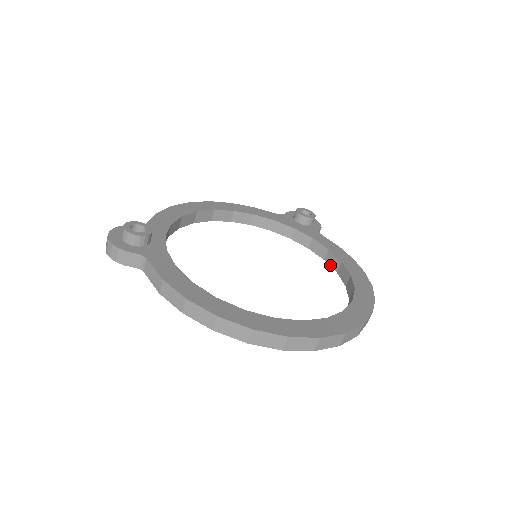
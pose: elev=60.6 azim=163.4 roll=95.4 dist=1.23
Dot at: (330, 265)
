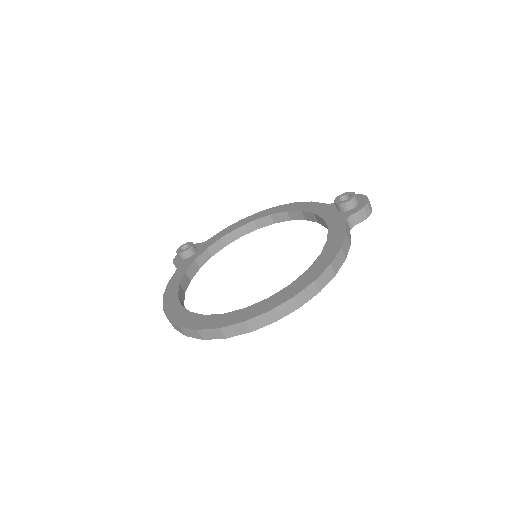
Dot at: occluded
